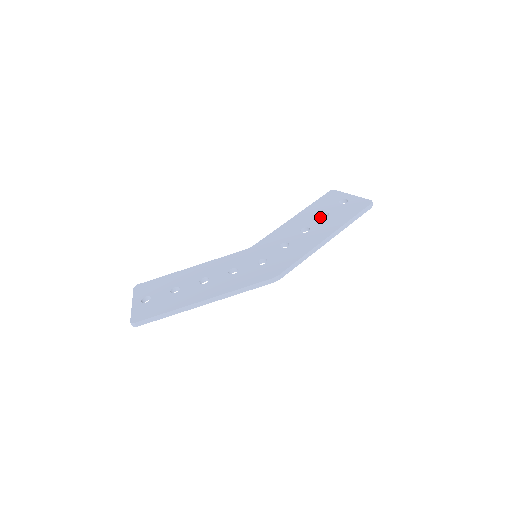
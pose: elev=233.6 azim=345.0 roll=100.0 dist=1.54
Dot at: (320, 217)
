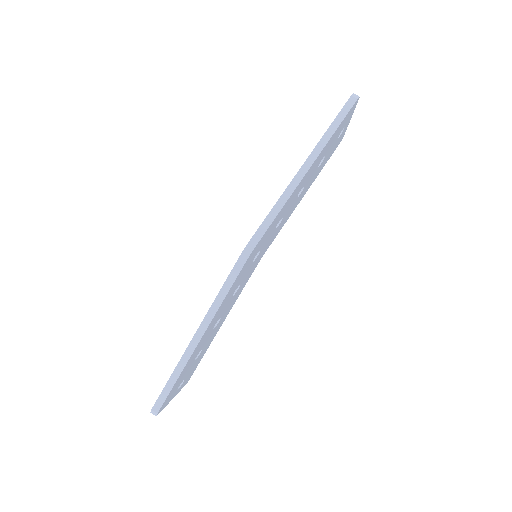
Dot at: occluded
